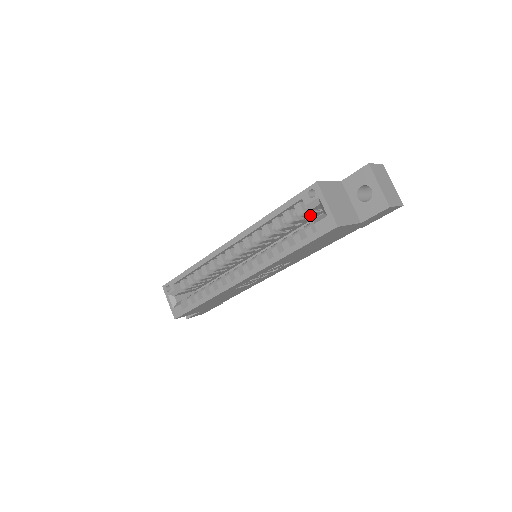
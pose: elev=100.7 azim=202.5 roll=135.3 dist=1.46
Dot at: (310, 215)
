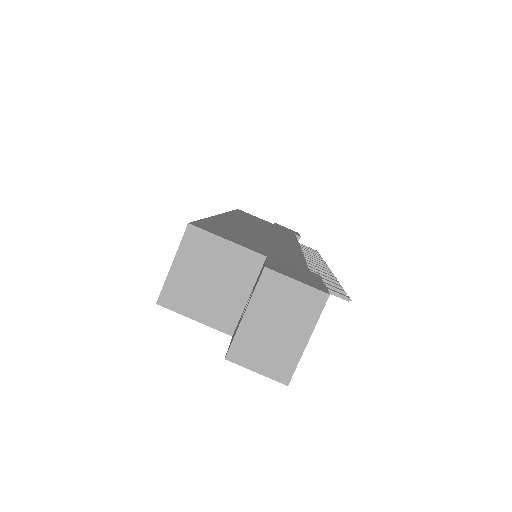
Dot at: occluded
